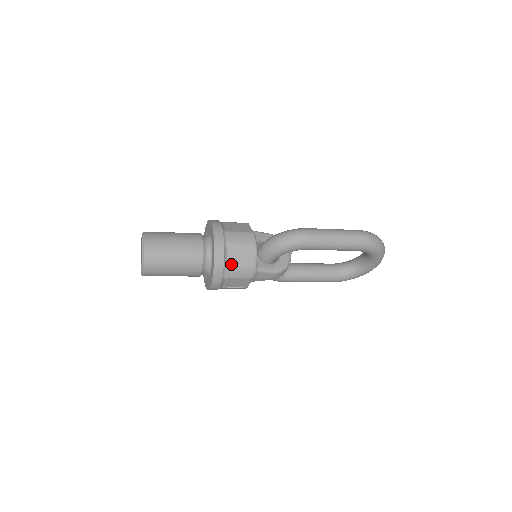
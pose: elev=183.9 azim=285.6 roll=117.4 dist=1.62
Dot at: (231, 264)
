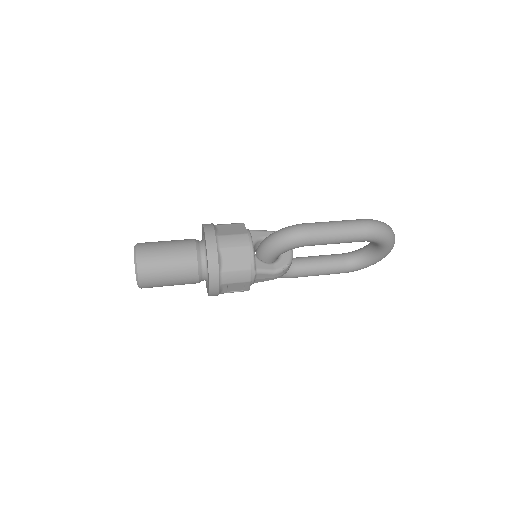
Dot at: (227, 270)
